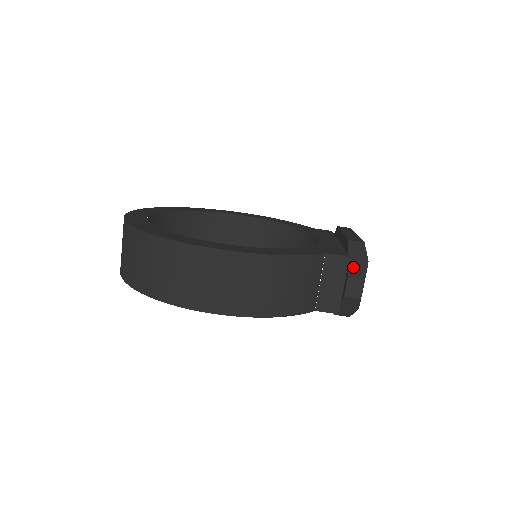
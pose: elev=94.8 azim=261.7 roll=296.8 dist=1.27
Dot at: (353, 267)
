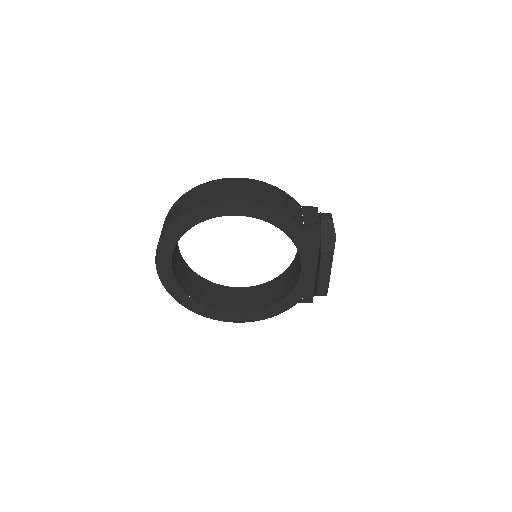
Dot at: occluded
